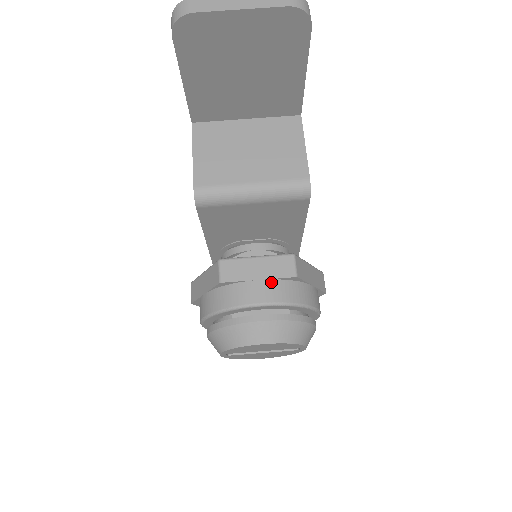
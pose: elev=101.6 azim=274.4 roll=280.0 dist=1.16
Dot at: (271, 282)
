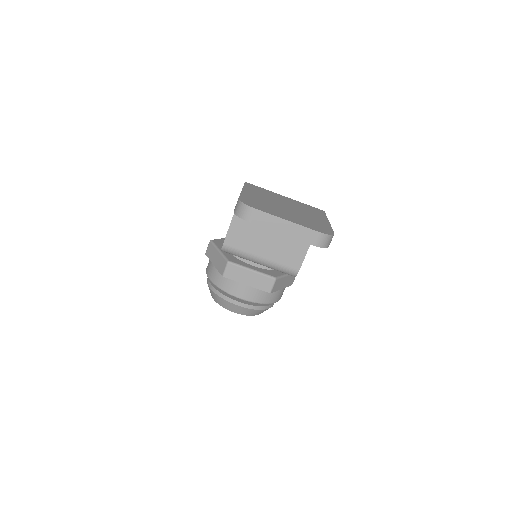
Dot at: (254, 289)
